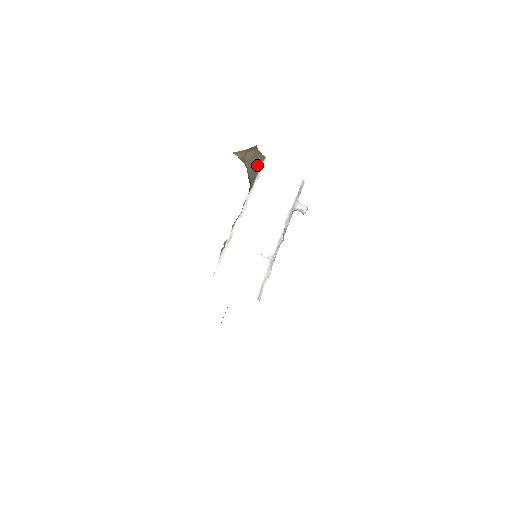
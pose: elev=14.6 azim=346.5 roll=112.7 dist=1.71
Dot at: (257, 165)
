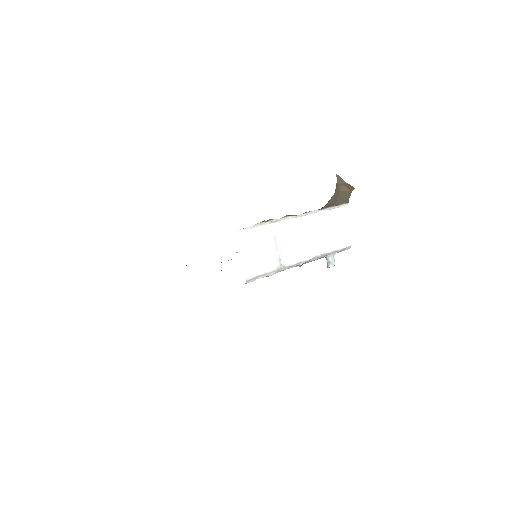
Dot at: (340, 200)
